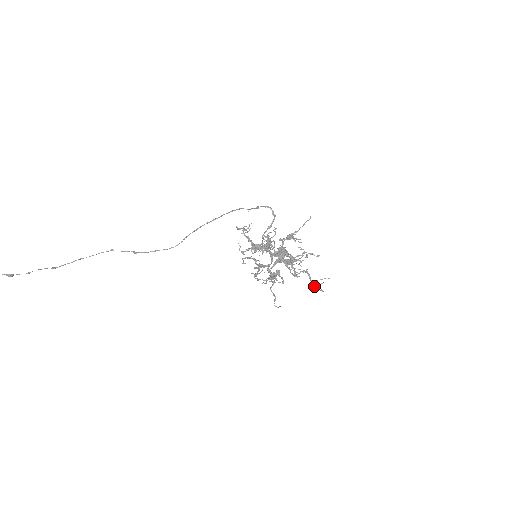
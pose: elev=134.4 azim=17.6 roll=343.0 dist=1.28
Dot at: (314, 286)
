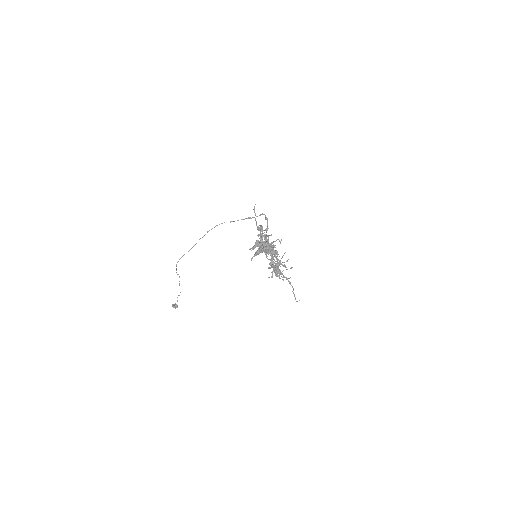
Dot at: (283, 266)
